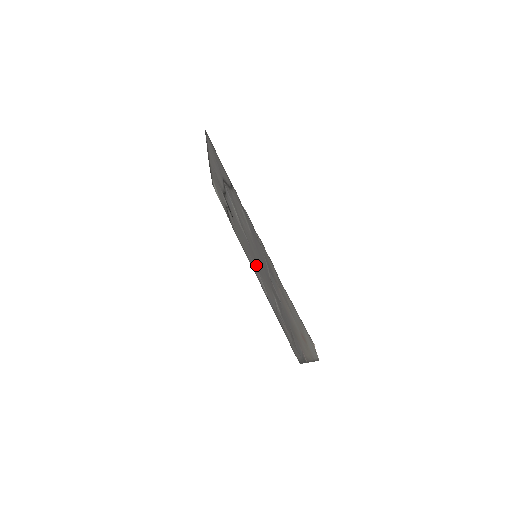
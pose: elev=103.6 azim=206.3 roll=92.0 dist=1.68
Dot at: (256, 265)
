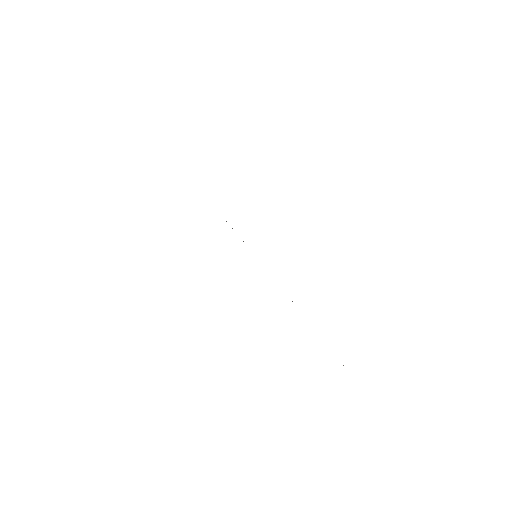
Dot at: occluded
